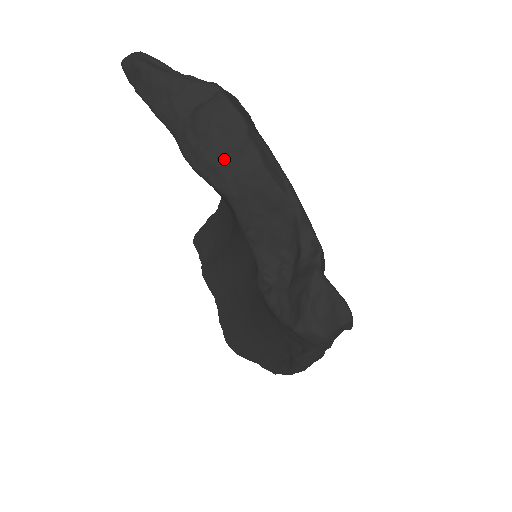
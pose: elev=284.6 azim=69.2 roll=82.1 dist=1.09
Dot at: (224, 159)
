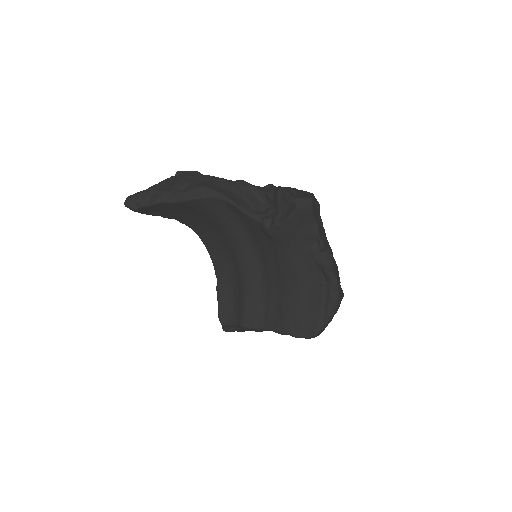
Dot at: (201, 184)
